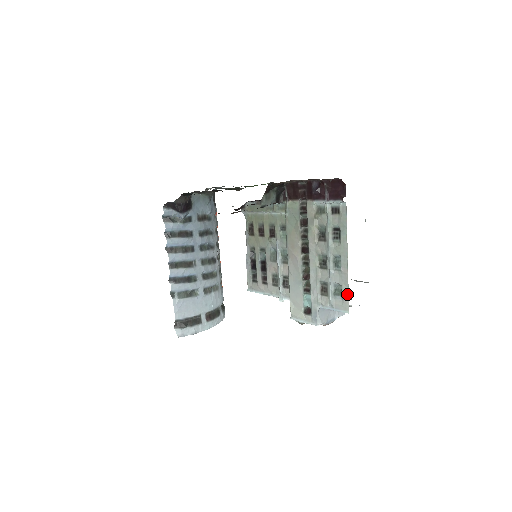
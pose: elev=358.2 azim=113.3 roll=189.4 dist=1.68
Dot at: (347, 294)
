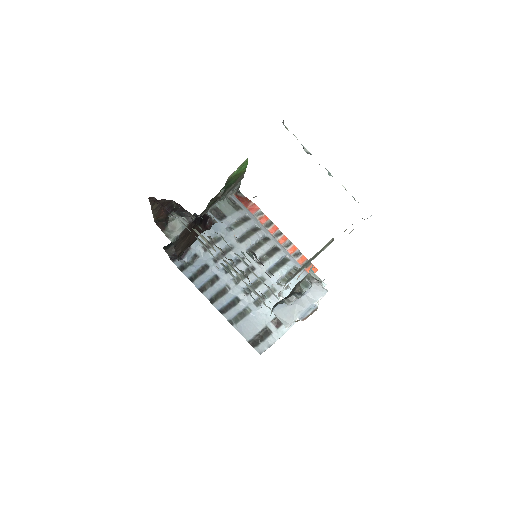
Dot at: occluded
